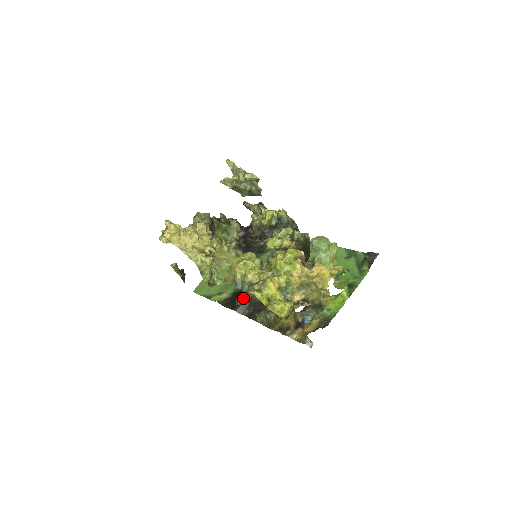
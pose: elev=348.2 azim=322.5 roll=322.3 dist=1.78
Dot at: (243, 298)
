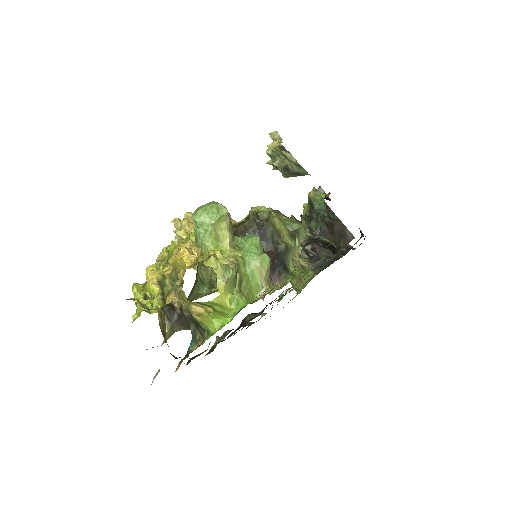
Dot at: occluded
